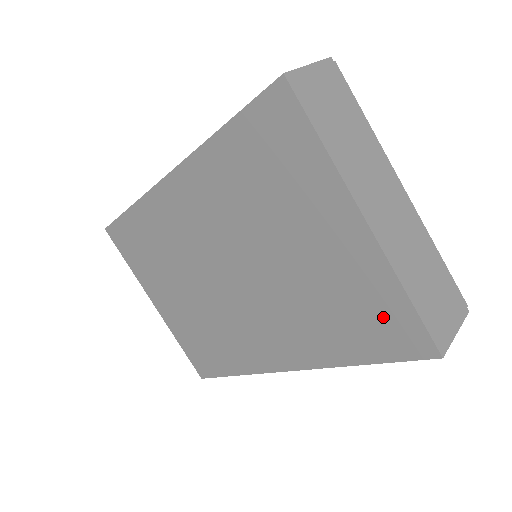
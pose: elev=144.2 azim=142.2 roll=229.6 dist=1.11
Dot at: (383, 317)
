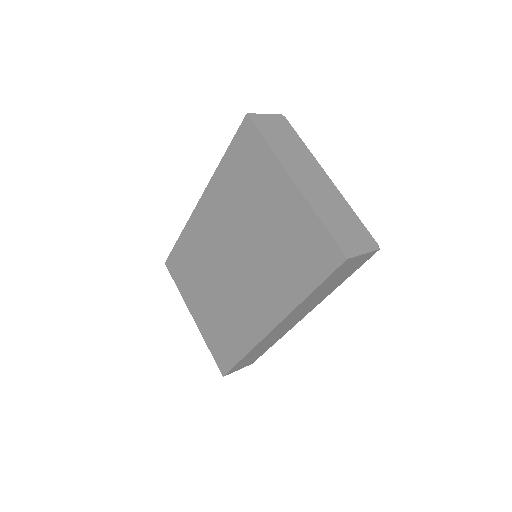
Dot at: (313, 245)
